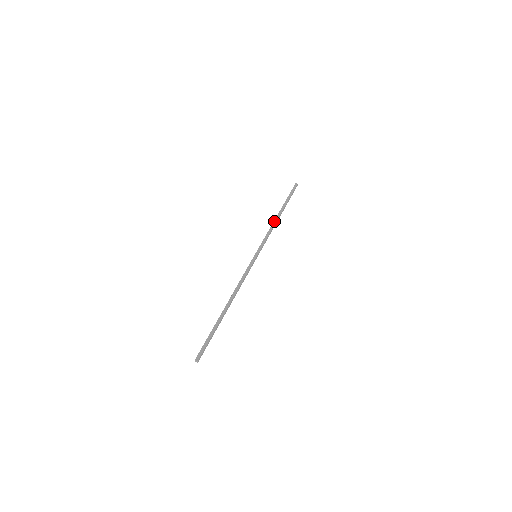
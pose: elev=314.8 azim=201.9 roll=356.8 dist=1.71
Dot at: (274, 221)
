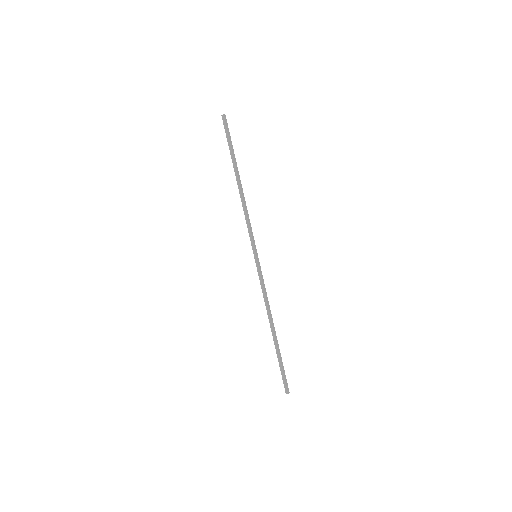
Dot at: (240, 197)
